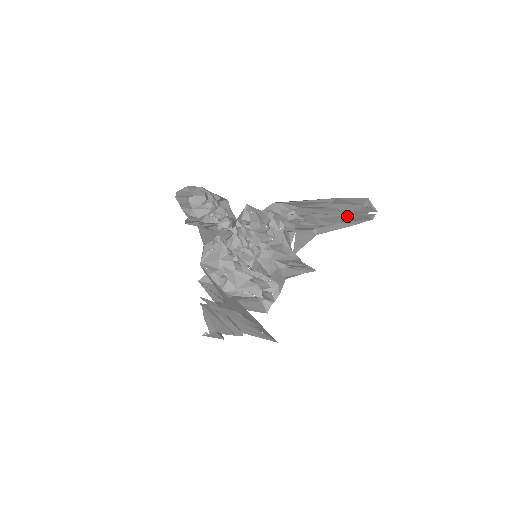
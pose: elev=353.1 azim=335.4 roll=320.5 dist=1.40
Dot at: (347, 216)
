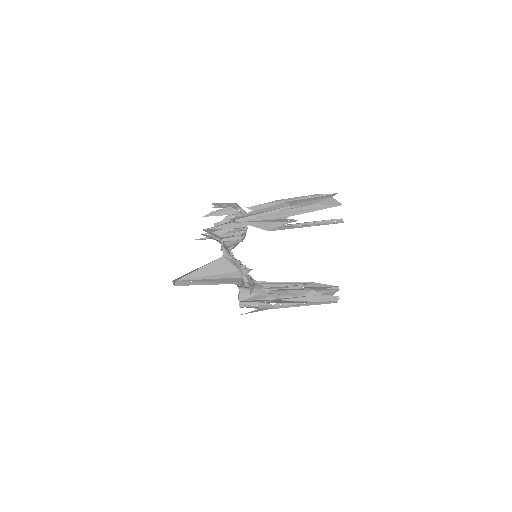
Dot at: occluded
